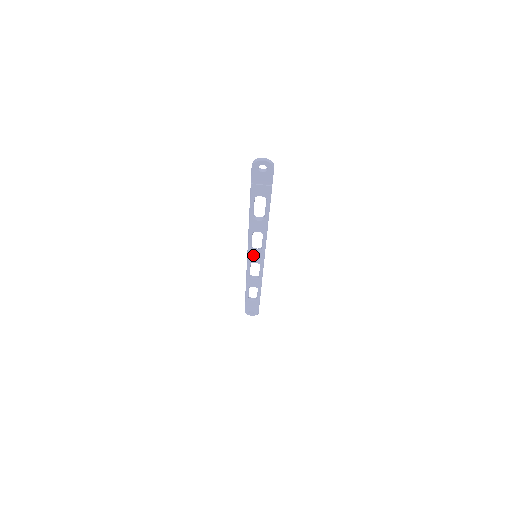
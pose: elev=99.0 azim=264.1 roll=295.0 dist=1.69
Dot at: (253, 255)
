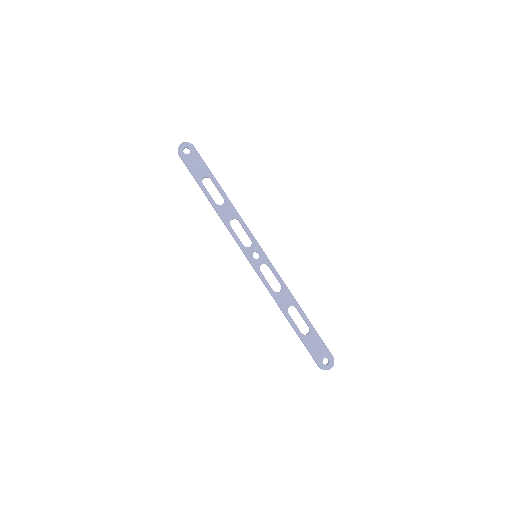
Dot at: (252, 254)
